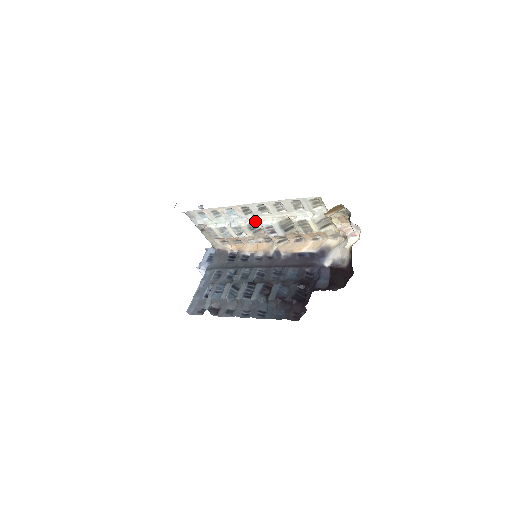
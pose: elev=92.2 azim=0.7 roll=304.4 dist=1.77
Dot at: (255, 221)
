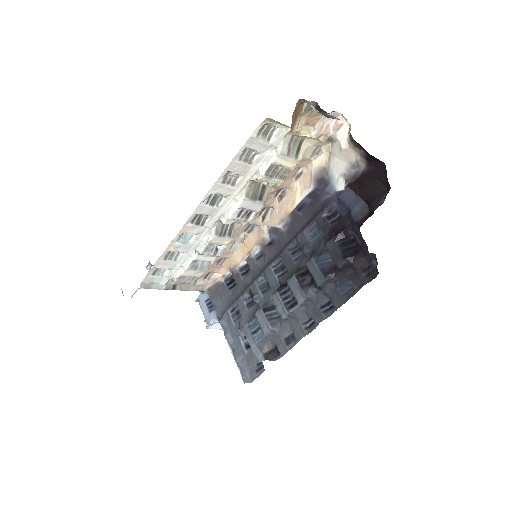
Dot at: (219, 222)
